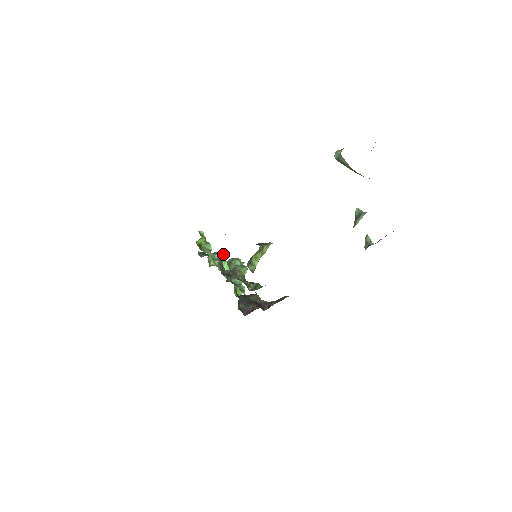
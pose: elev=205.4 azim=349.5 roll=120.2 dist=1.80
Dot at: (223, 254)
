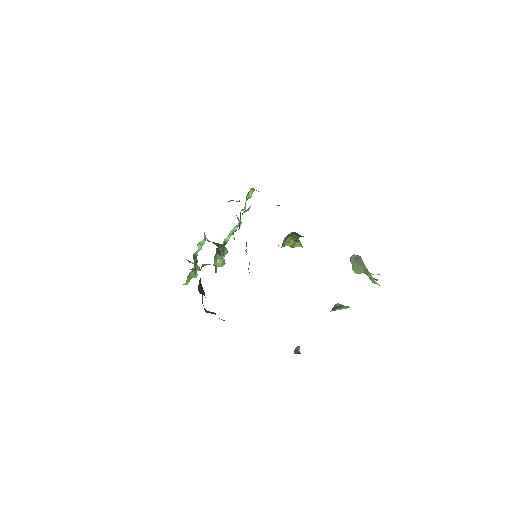
Dot at: occluded
